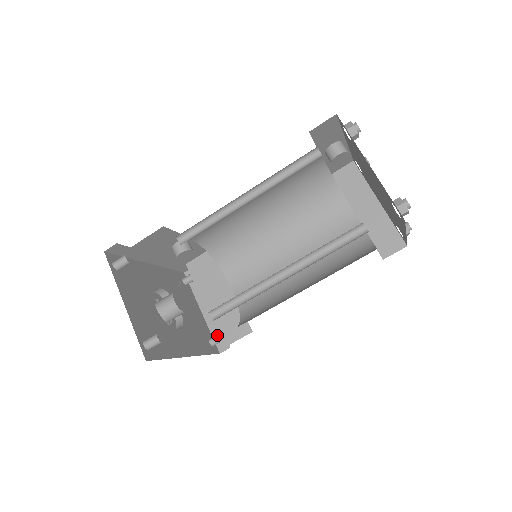
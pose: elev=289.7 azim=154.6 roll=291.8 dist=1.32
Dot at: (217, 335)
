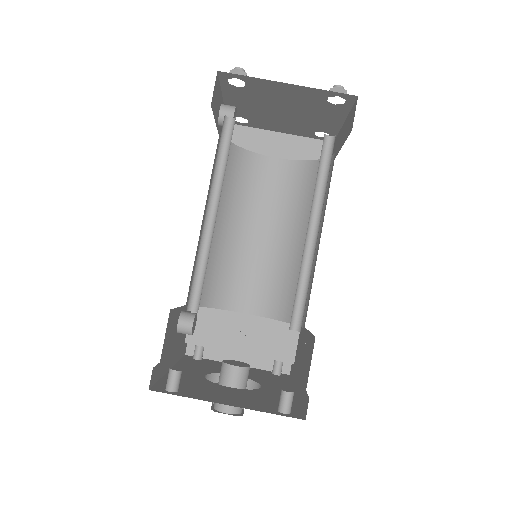
Dot at: occluded
